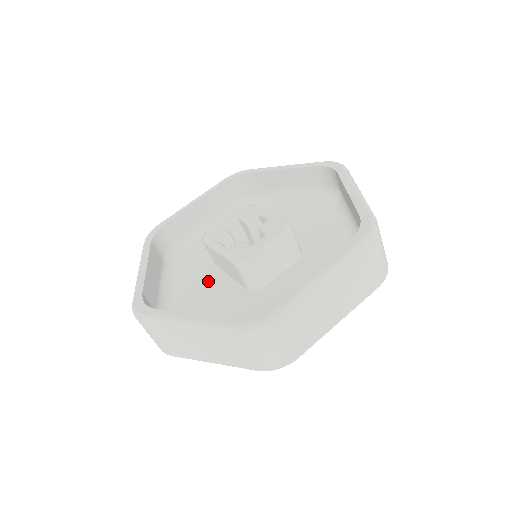
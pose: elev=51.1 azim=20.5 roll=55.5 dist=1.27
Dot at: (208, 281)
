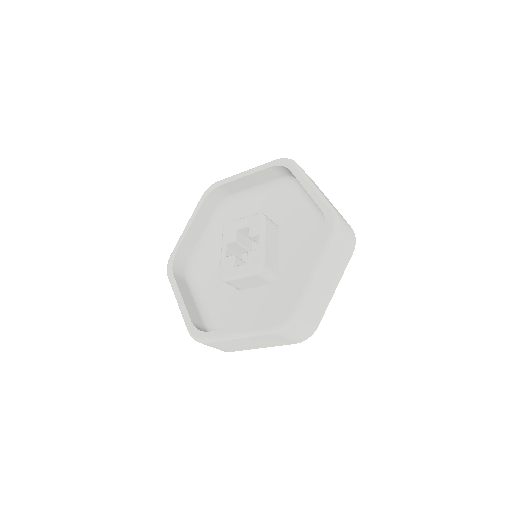
Dot at: occluded
